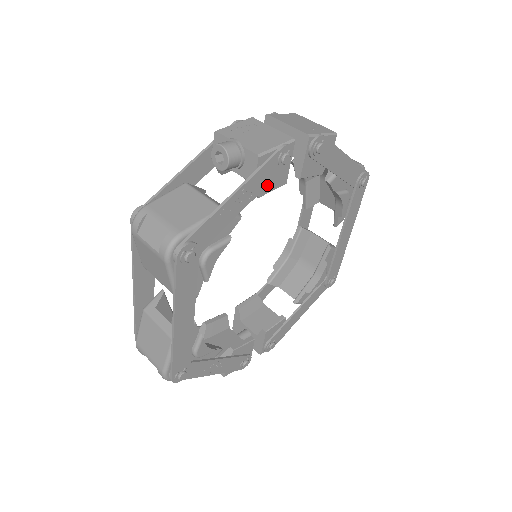
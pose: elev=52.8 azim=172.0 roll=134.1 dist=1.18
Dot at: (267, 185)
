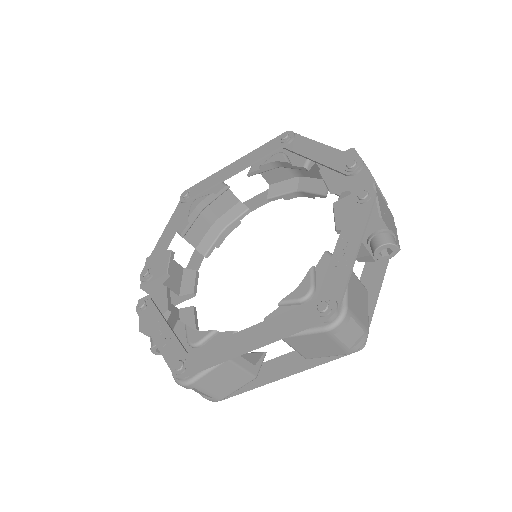
Dot at: occluded
